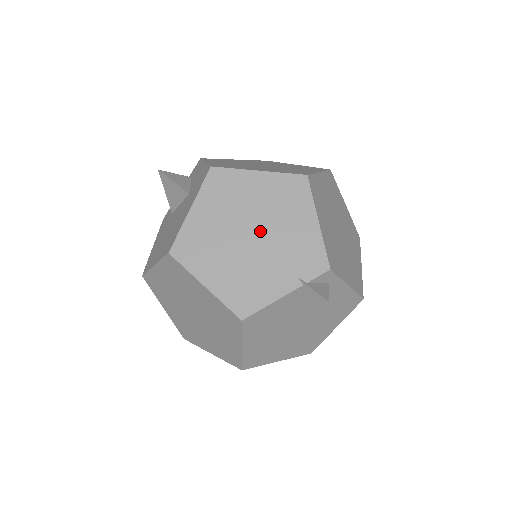
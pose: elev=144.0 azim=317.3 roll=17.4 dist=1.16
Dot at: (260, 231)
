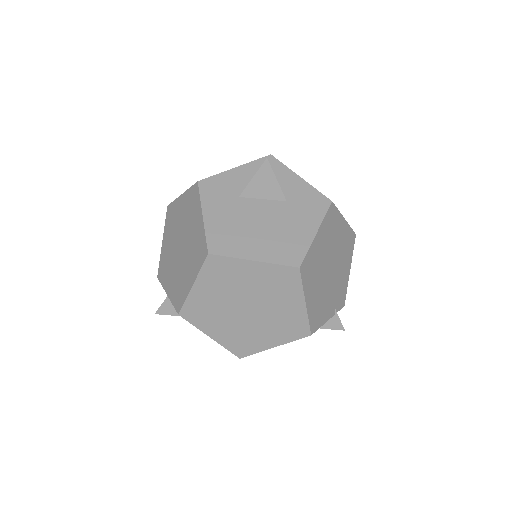
Dot at: (334, 267)
